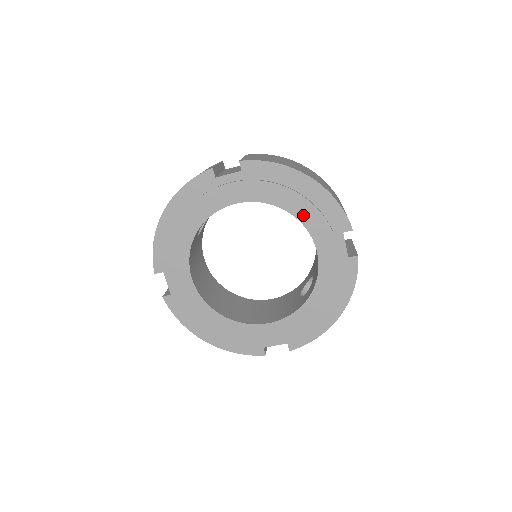
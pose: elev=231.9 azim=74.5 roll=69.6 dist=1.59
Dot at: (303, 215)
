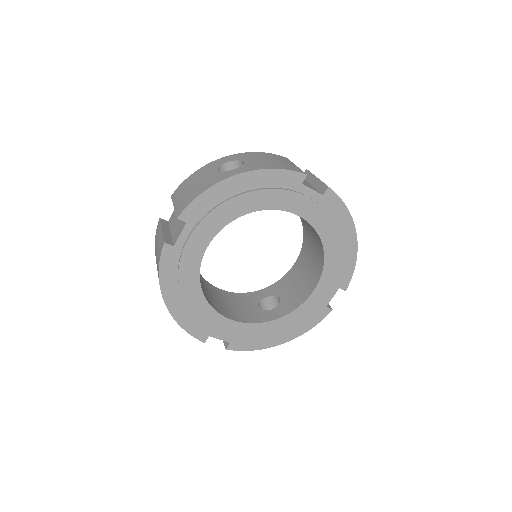
Dot at: (330, 259)
